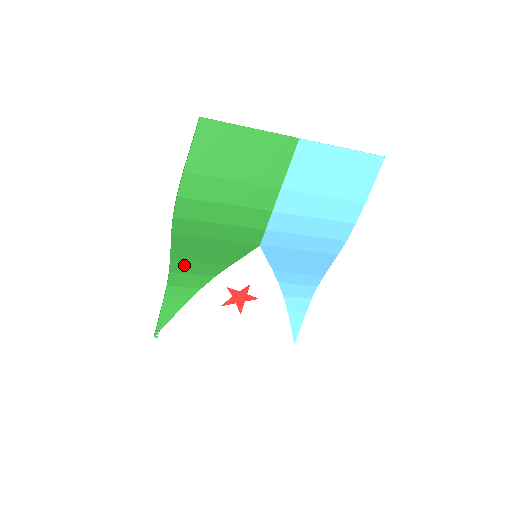
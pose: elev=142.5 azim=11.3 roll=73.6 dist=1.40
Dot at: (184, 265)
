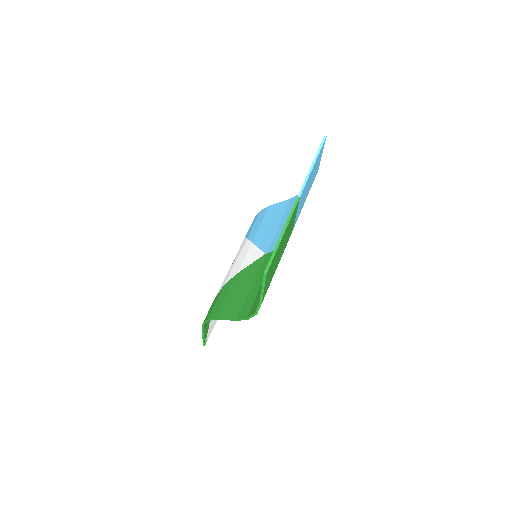
Dot at: occluded
